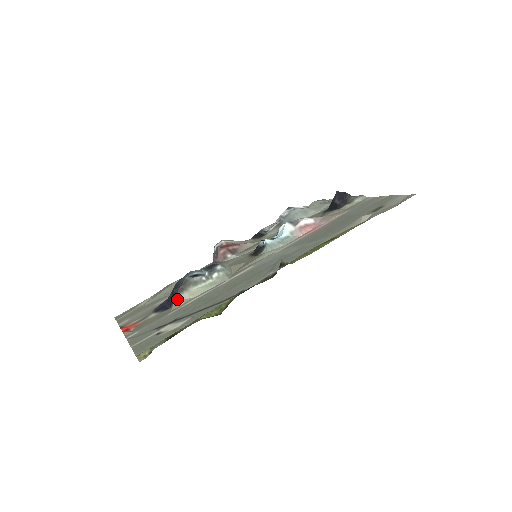
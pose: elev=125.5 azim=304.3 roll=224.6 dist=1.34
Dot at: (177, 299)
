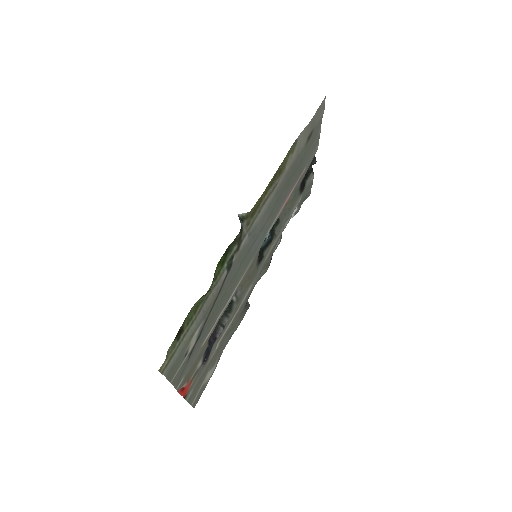
Dot at: occluded
